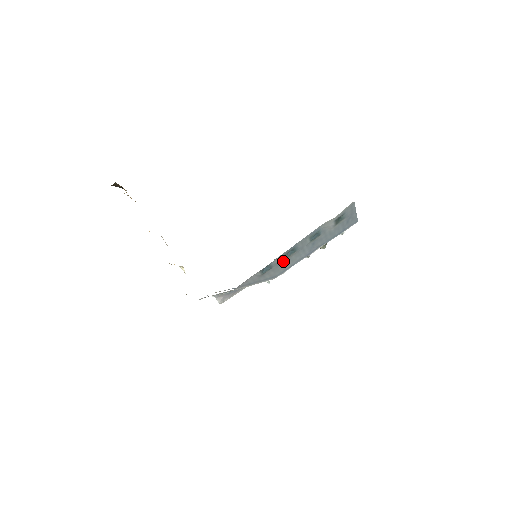
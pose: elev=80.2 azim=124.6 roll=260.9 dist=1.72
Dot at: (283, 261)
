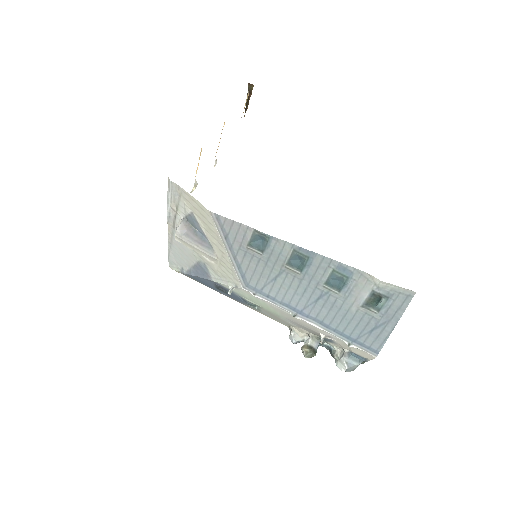
Dot at: (279, 265)
